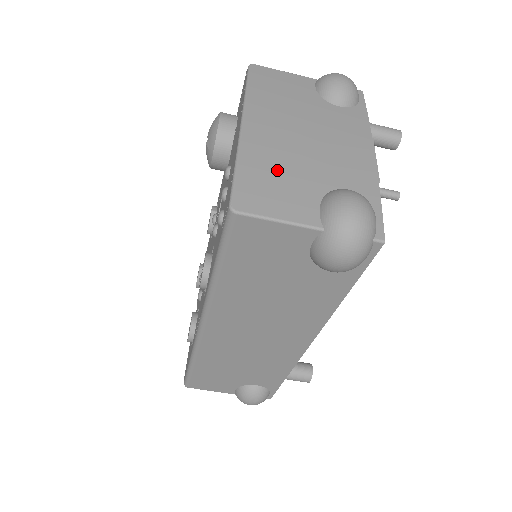
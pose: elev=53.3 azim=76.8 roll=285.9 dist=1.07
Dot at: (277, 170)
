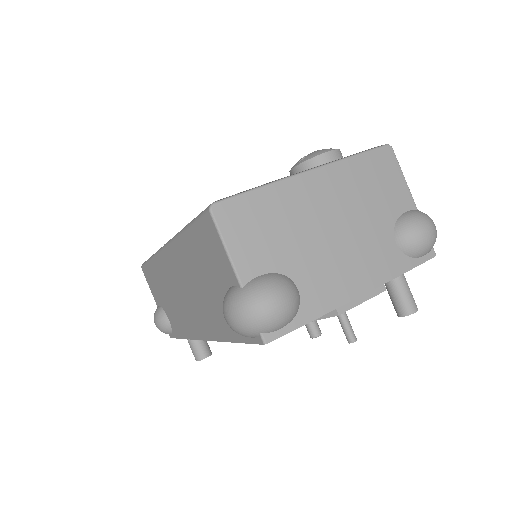
Dot at: (277, 222)
